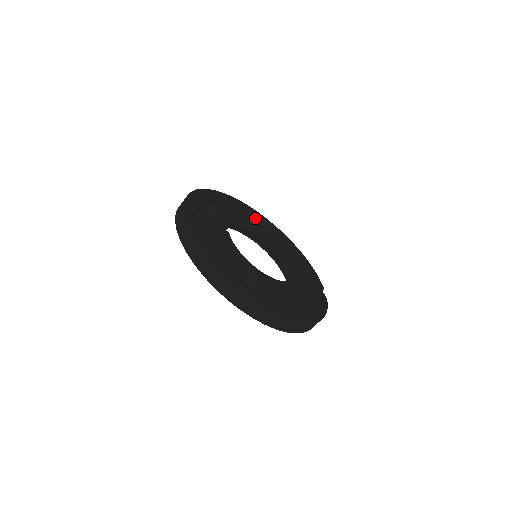
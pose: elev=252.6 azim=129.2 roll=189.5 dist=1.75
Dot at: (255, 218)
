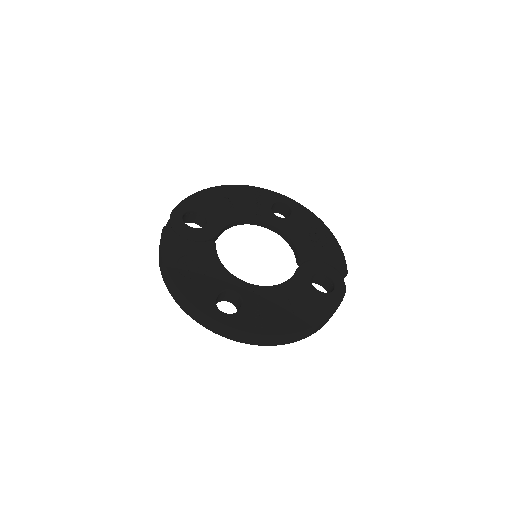
Dot at: (266, 204)
